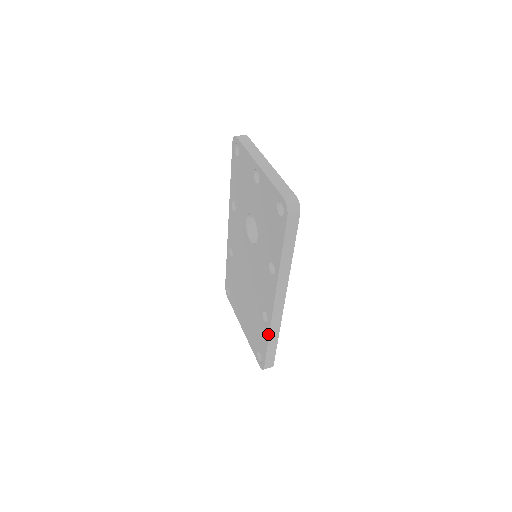
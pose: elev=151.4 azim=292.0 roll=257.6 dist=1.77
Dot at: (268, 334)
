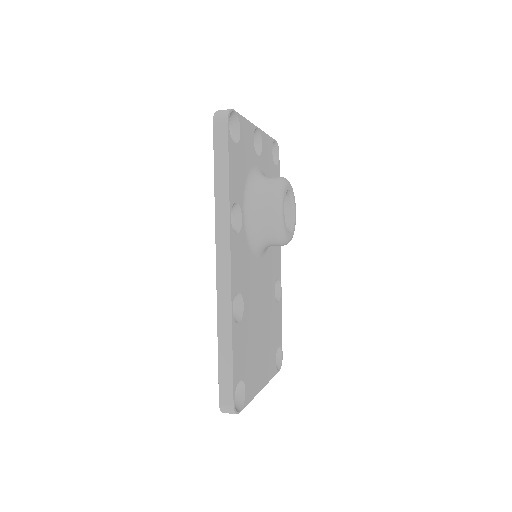
Dot at: (218, 327)
